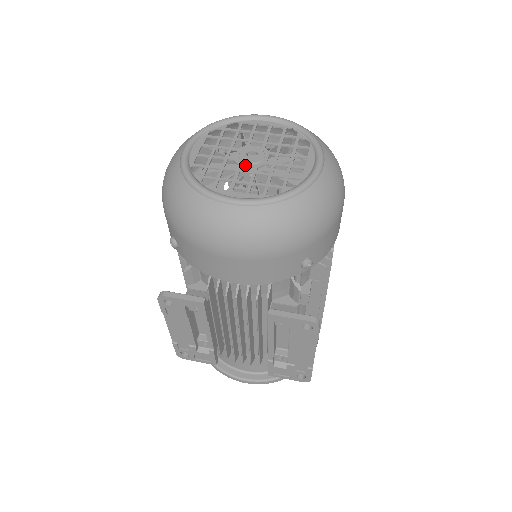
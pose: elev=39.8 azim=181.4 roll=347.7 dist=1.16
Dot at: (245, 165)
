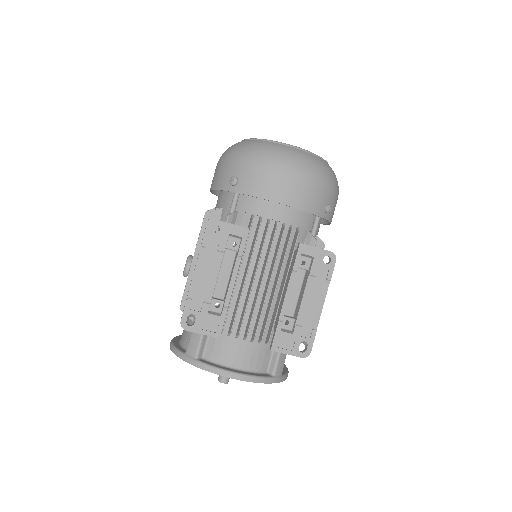
Dot at: occluded
